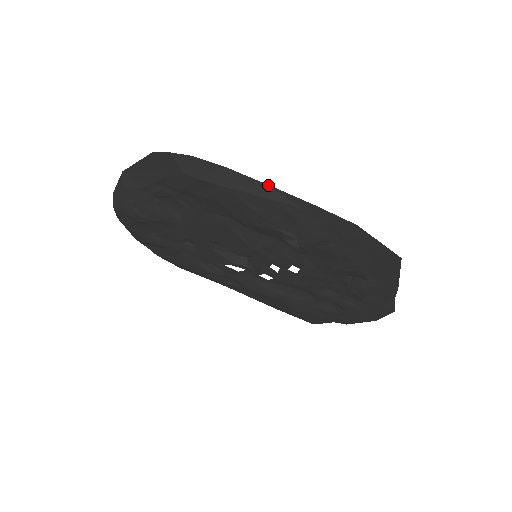
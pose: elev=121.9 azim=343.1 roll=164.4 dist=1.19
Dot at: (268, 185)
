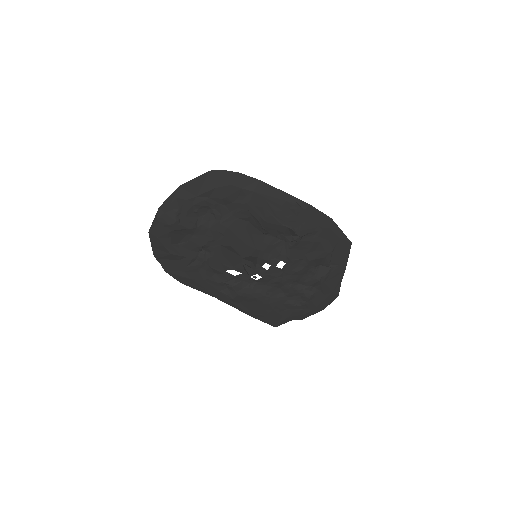
Dot at: (285, 192)
